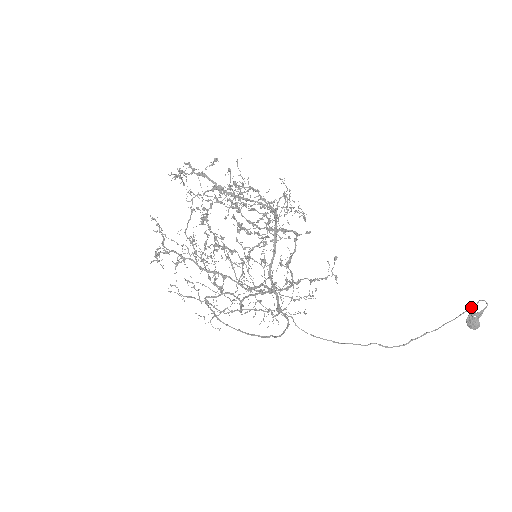
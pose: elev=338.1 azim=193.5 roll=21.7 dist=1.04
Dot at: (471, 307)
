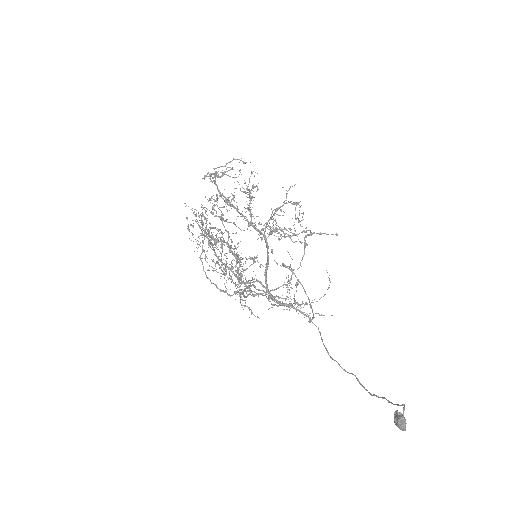
Dot at: occluded
